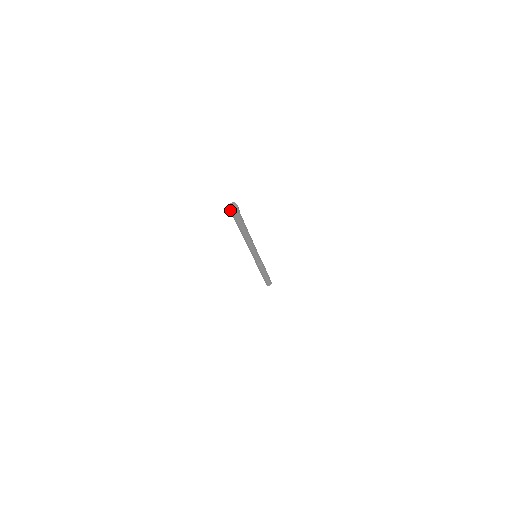
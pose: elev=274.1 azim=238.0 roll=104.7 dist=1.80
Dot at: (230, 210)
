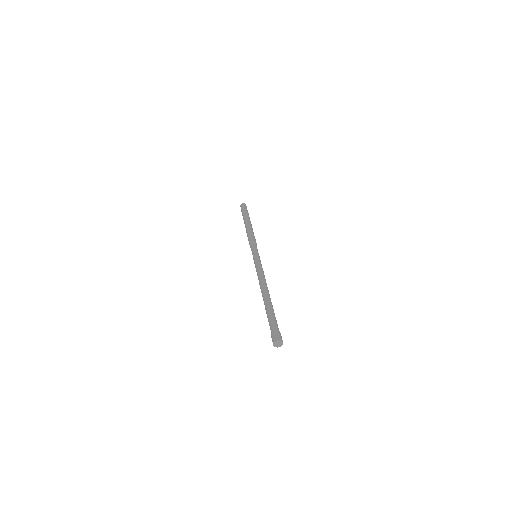
Dot at: occluded
